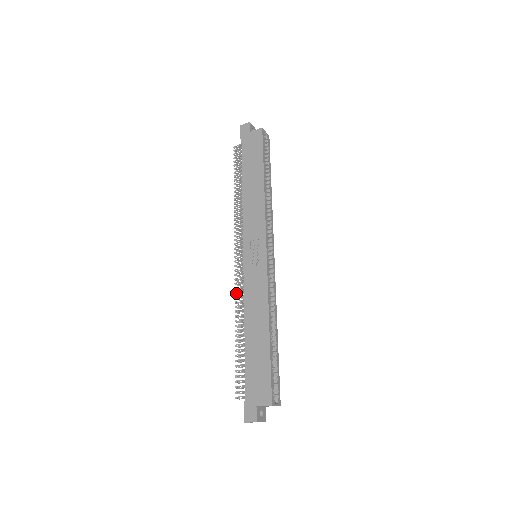
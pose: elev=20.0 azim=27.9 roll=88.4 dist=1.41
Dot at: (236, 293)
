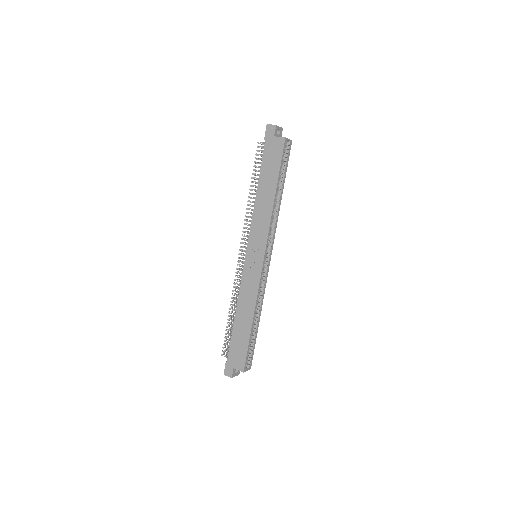
Dot at: (235, 280)
